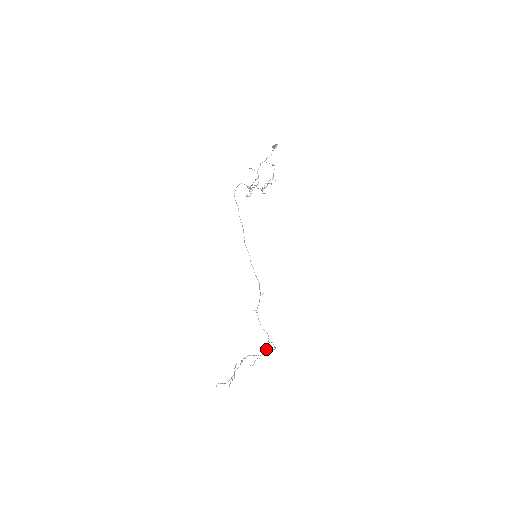
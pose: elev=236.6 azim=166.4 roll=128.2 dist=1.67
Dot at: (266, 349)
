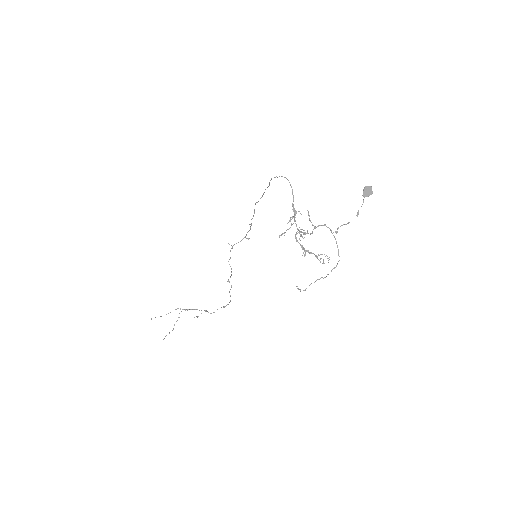
Dot at: occluded
